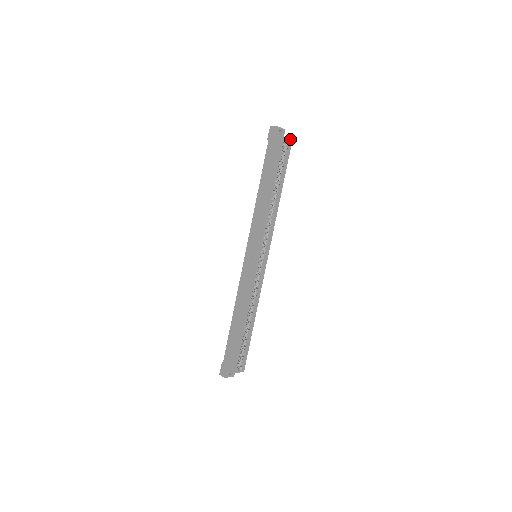
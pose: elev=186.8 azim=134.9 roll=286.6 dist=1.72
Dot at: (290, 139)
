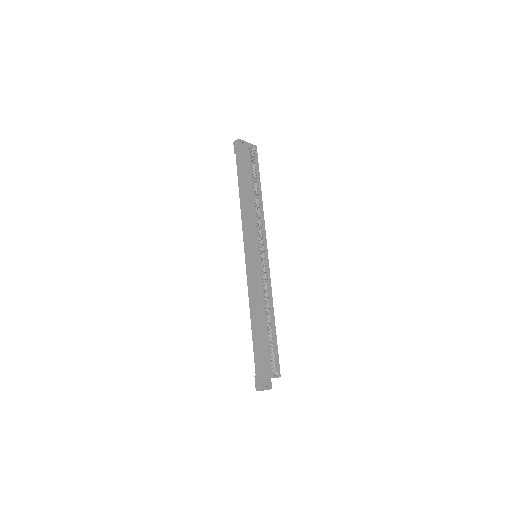
Dot at: (254, 145)
